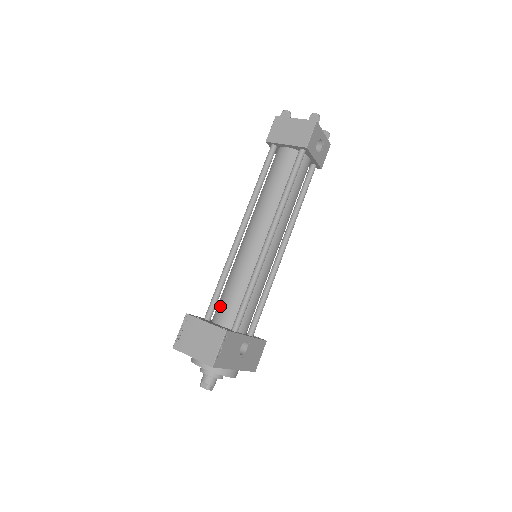
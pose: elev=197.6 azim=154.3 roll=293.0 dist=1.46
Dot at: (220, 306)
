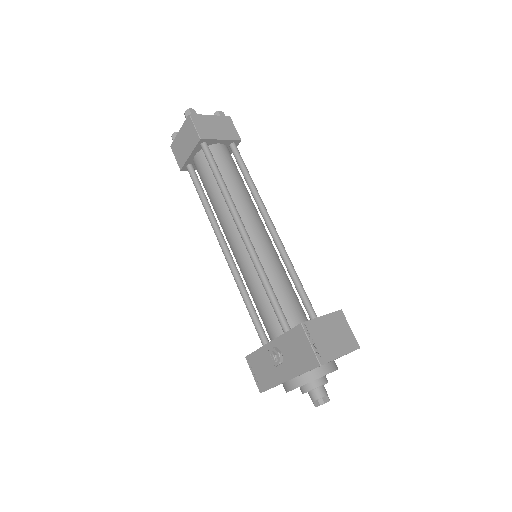
Dot at: (287, 311)
